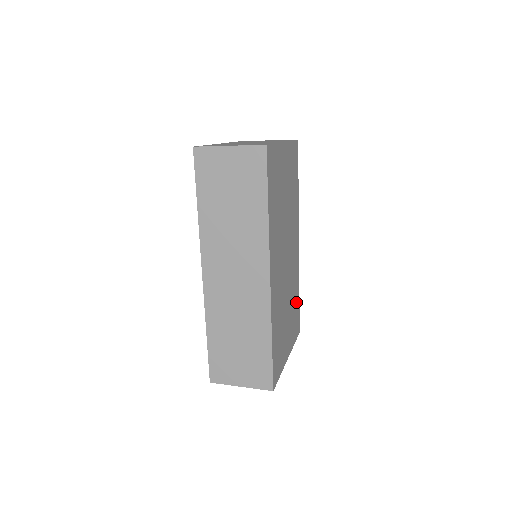
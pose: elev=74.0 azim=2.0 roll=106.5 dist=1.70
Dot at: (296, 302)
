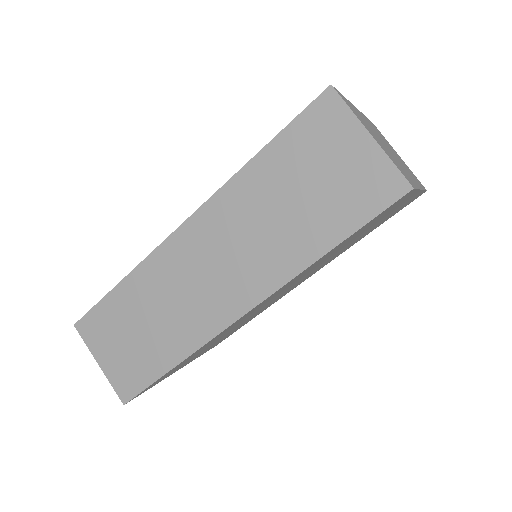
Dot at: occluded
